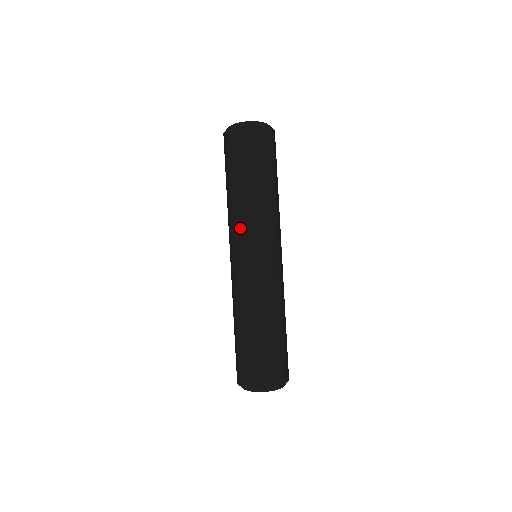
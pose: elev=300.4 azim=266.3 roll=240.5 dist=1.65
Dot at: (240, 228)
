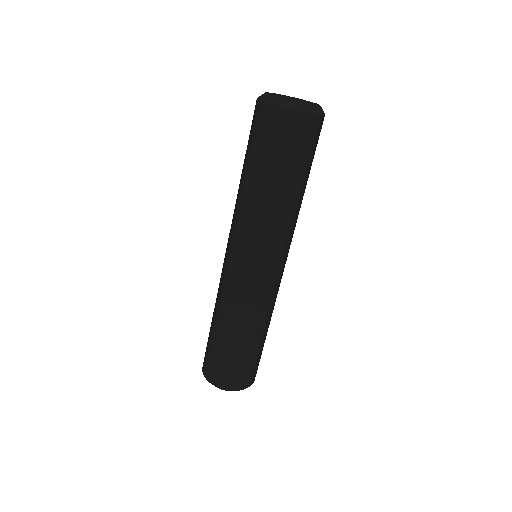
Dot at: (236, 227)
